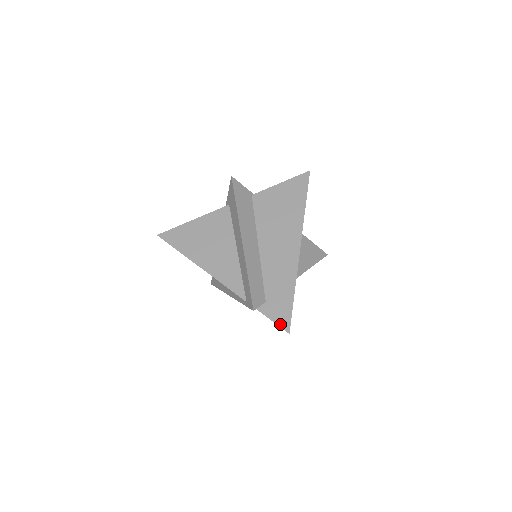
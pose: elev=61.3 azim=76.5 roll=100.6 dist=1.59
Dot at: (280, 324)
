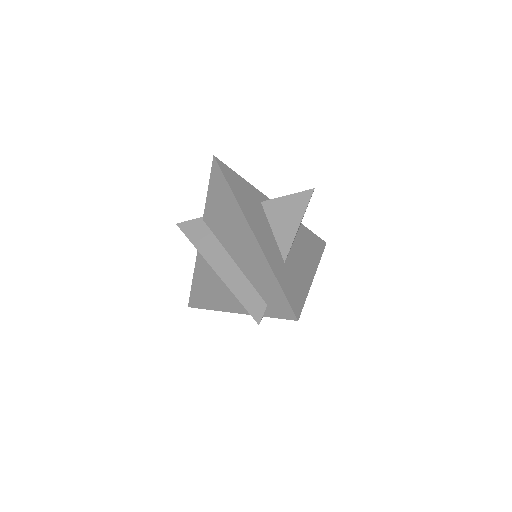
Dot at: (287, 317)
